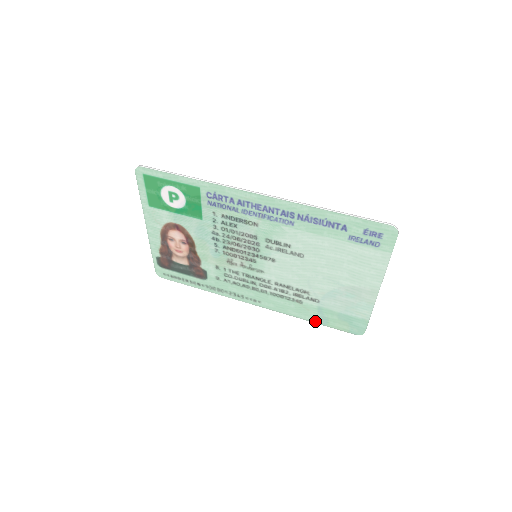
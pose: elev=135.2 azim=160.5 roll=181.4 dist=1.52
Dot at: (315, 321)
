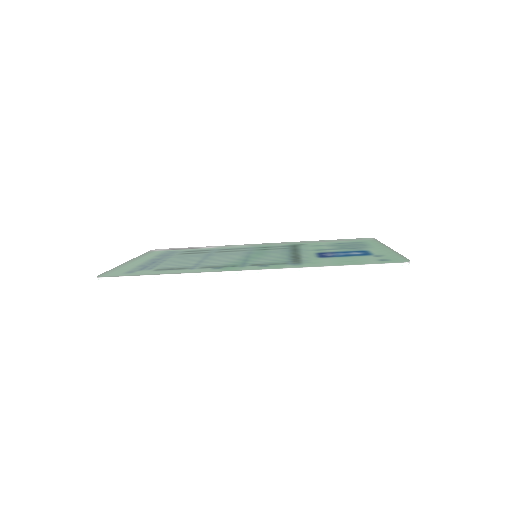
Dot at: occluded
